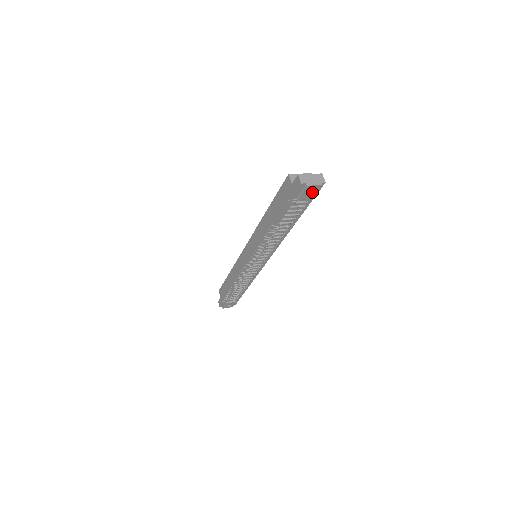
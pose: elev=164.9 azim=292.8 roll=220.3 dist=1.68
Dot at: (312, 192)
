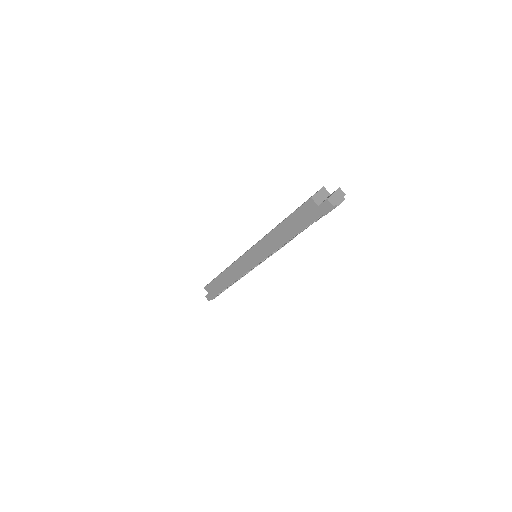
Dot at: occluded
